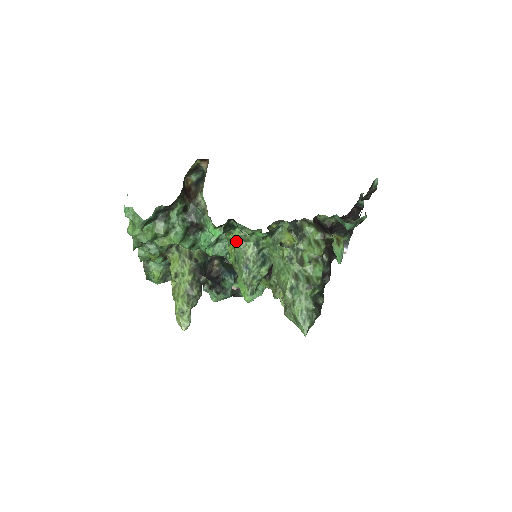
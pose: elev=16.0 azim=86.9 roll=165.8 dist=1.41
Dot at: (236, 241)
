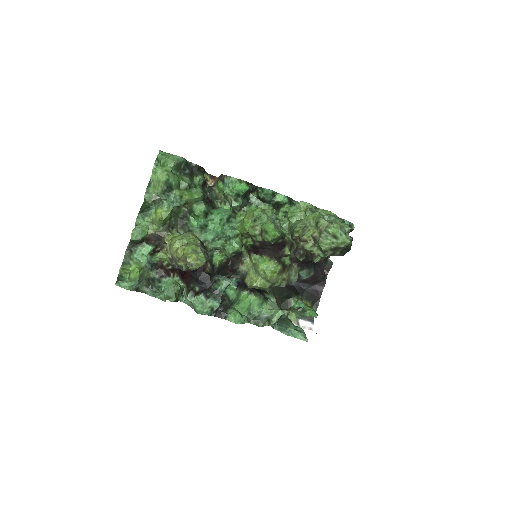
Dot at: (254, 209)
